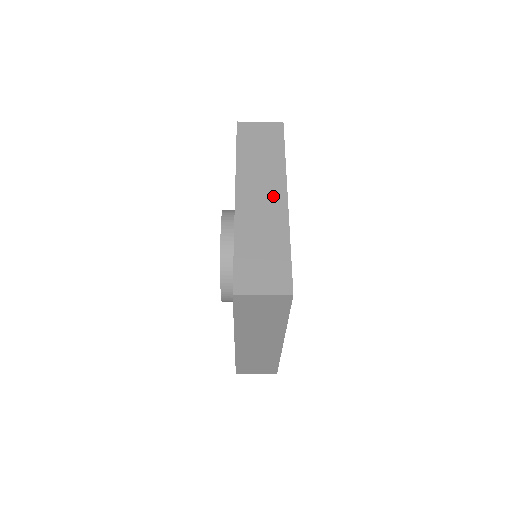
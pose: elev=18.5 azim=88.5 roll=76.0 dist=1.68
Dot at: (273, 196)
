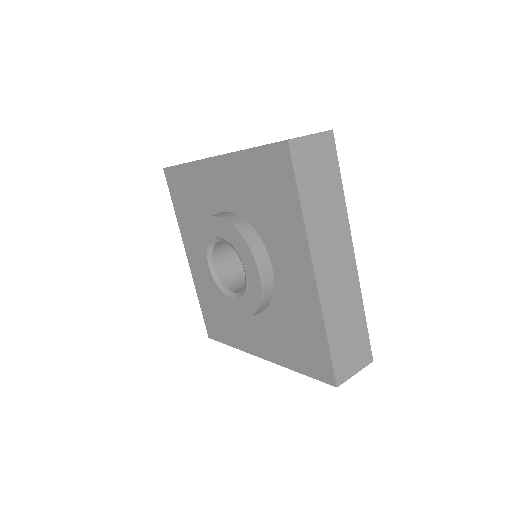
Dot at: (344, 257)
